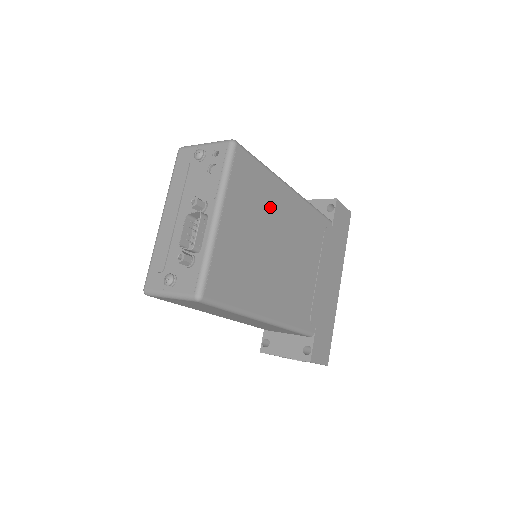
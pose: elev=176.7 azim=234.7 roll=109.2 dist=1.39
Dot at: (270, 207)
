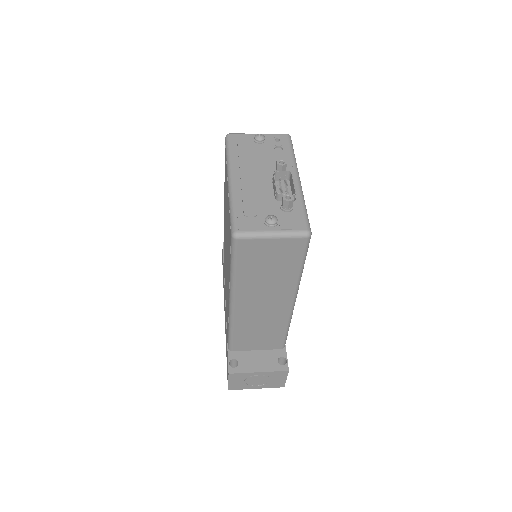
Dot at: occluded
